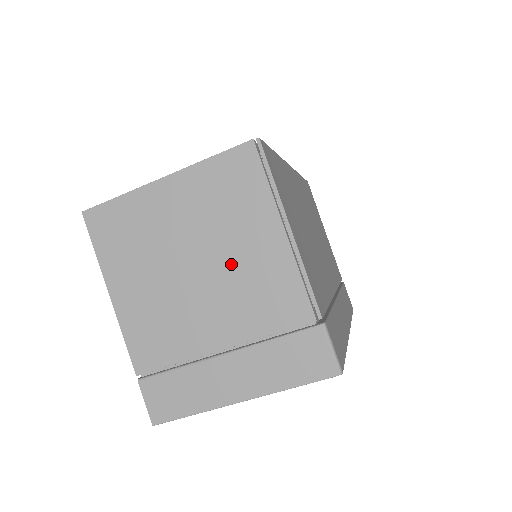
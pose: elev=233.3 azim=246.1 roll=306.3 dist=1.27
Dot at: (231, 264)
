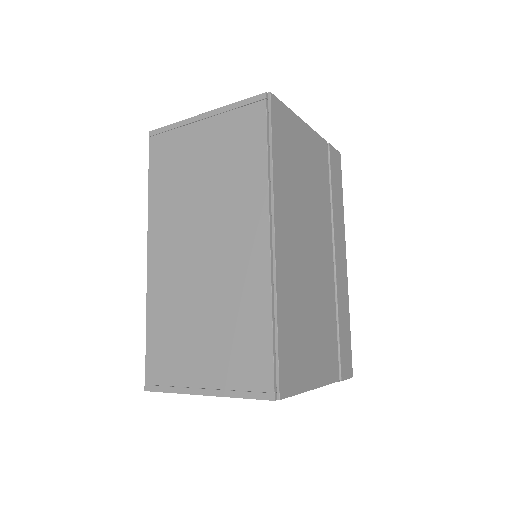
Dot at: occluded
